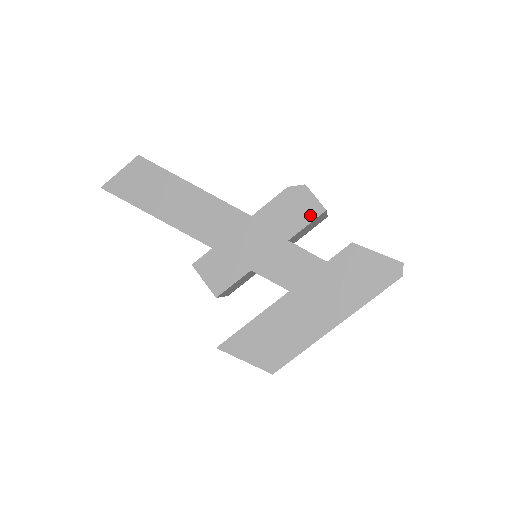
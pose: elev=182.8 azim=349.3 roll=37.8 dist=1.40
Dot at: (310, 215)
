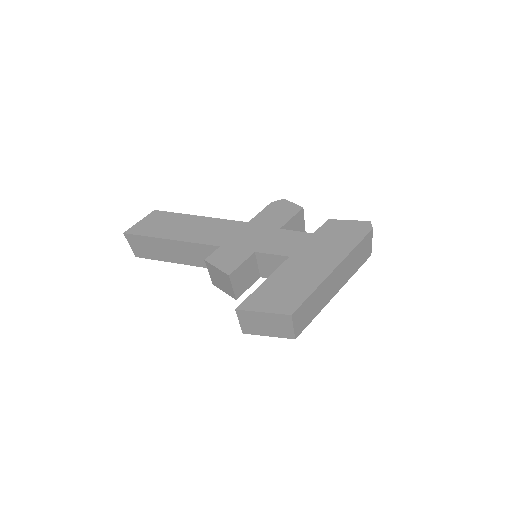
Dot at: (292, 212)
